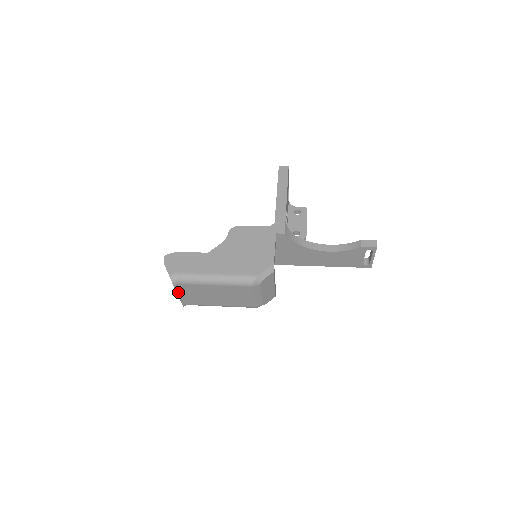
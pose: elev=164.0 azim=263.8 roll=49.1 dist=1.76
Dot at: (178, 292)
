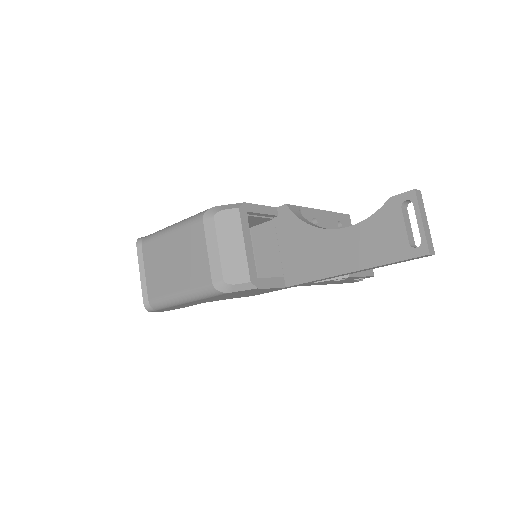
Dot at: (141, 264)
